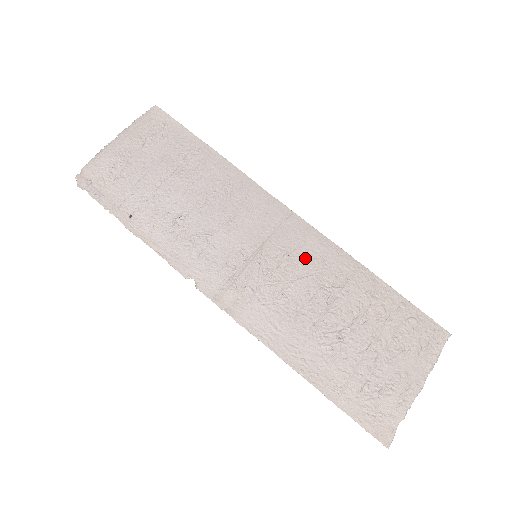
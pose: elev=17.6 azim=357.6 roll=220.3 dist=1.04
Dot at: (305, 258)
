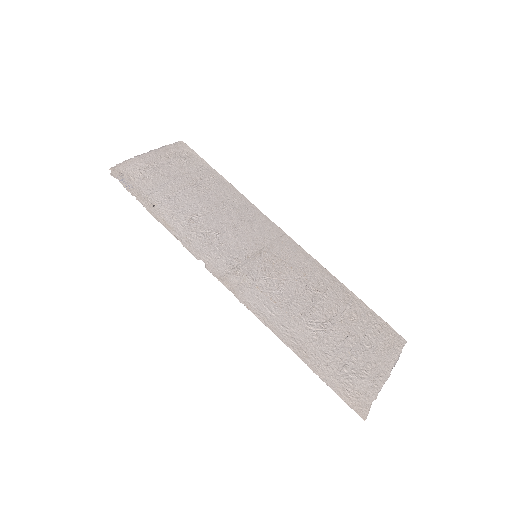
Dot at: (295, 266)
